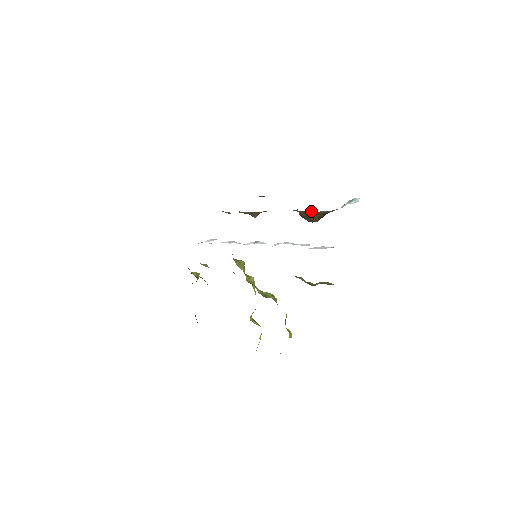
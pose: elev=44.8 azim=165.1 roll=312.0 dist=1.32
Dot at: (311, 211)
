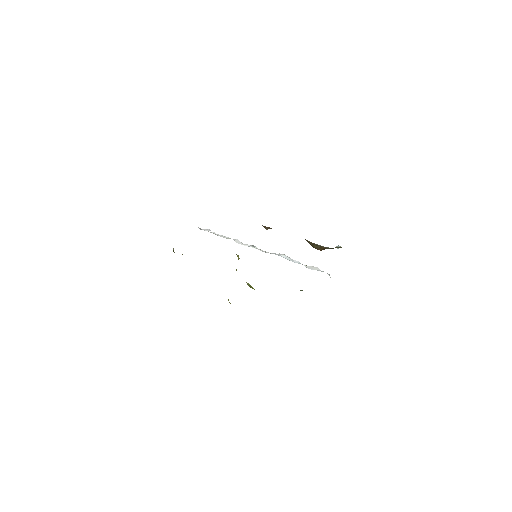
Dot at: (311, 242)
